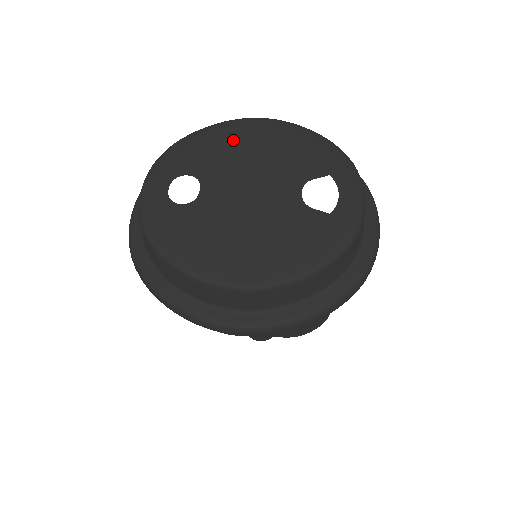
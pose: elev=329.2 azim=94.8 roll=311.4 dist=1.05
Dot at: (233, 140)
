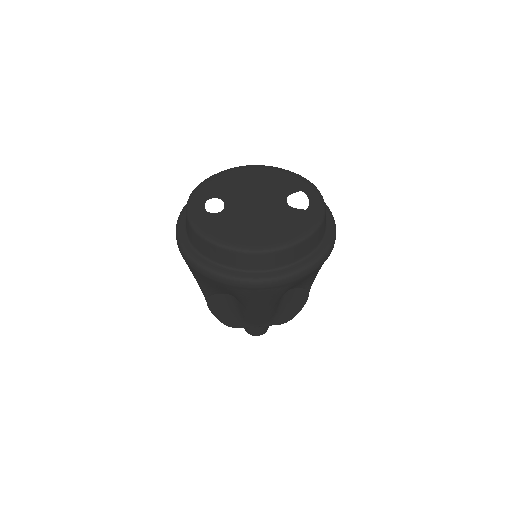
Dot at: (238, 178)
